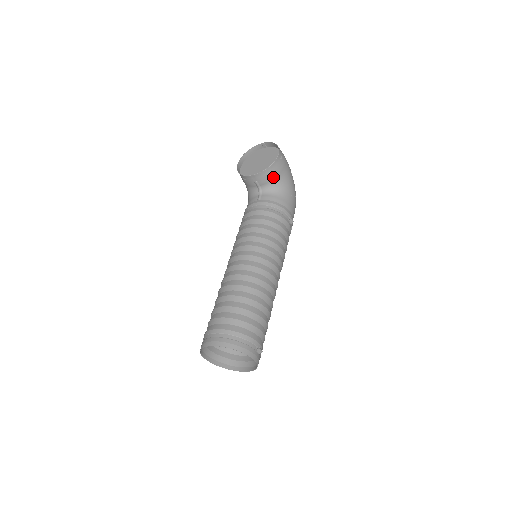
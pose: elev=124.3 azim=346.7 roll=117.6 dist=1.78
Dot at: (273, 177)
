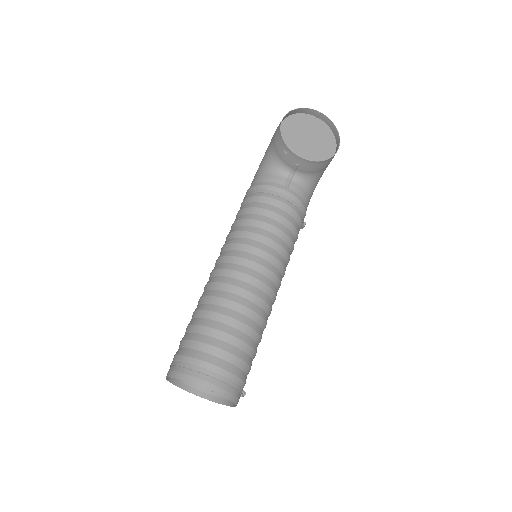
Dot at: (317, 170)
